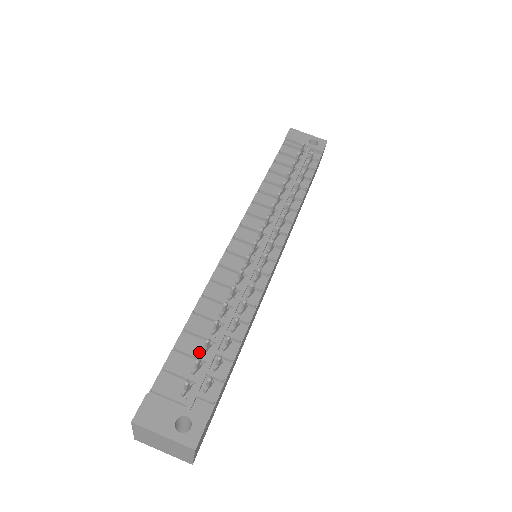
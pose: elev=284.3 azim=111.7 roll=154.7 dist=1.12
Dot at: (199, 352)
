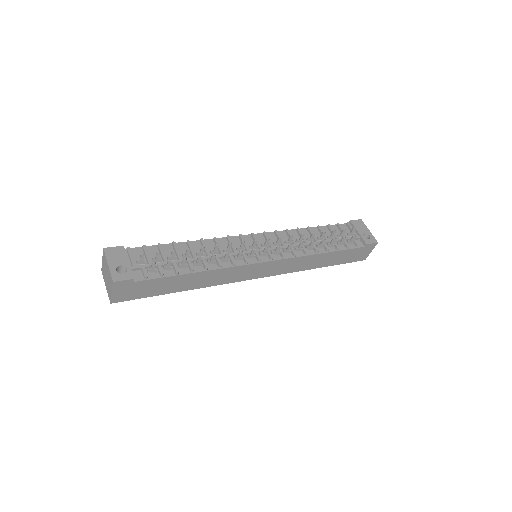
Dot at: (167, 257)
